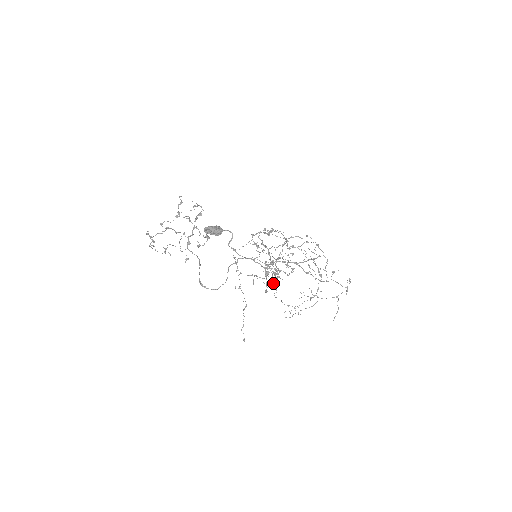
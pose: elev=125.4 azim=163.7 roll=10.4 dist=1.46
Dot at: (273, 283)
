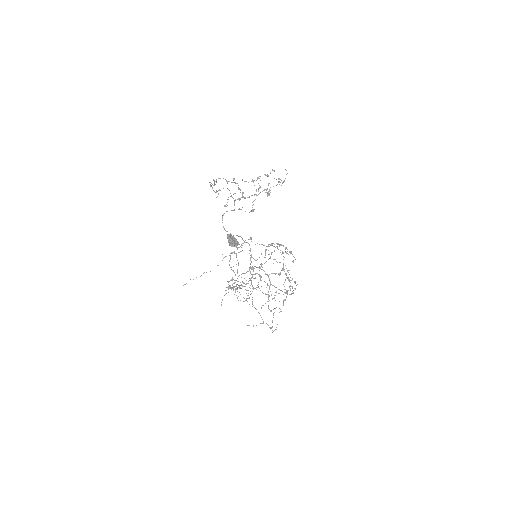
Dot at: (232, 287)
